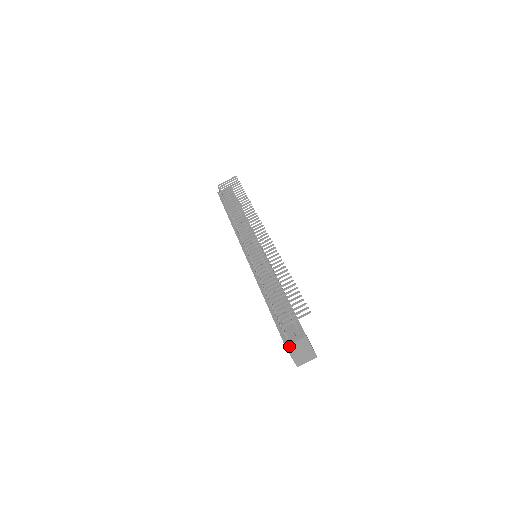
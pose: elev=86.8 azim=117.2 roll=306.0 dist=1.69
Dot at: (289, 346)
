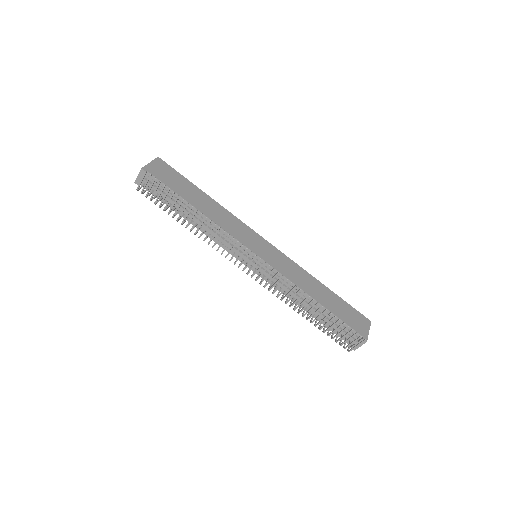
Dot at: (356, 348)
